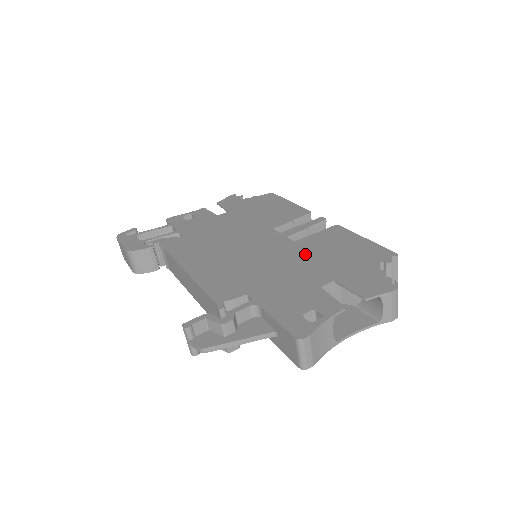
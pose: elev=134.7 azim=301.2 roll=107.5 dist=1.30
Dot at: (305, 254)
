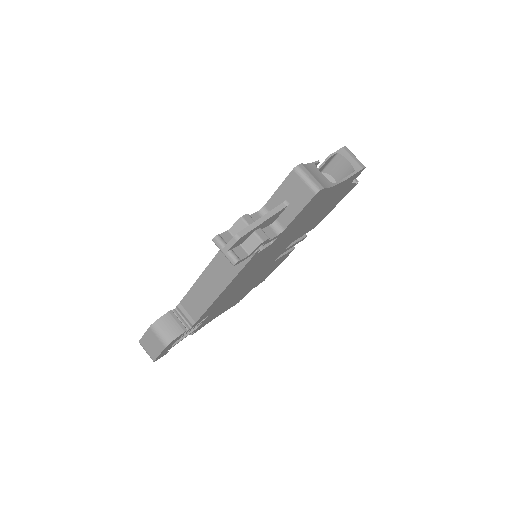
Dot at: occluded
